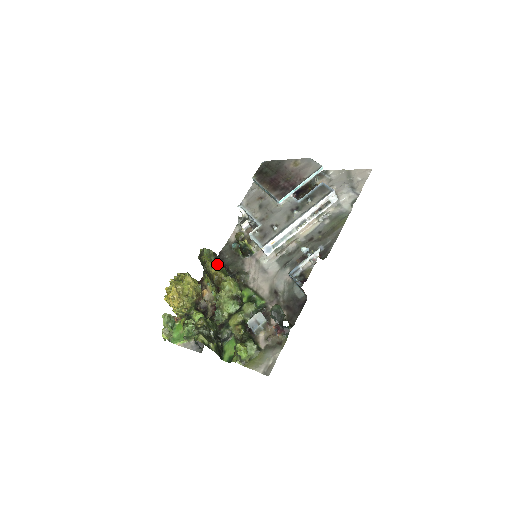
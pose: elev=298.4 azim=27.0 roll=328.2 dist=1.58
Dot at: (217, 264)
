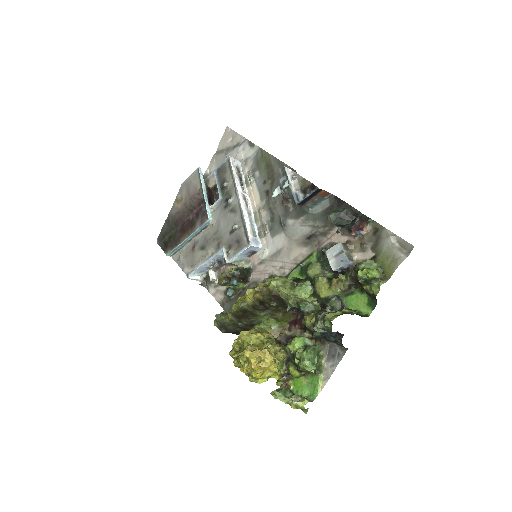
Dot at: (243, 295)
